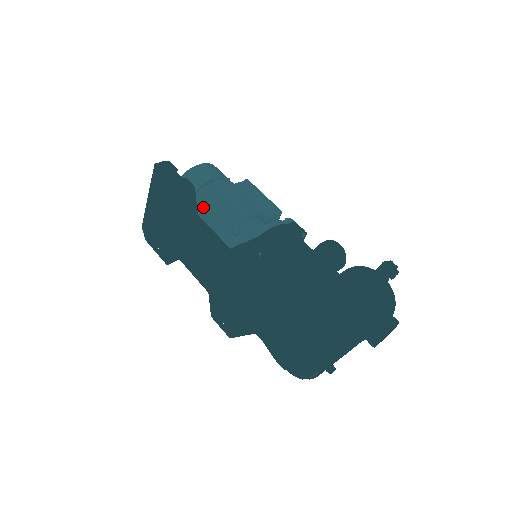
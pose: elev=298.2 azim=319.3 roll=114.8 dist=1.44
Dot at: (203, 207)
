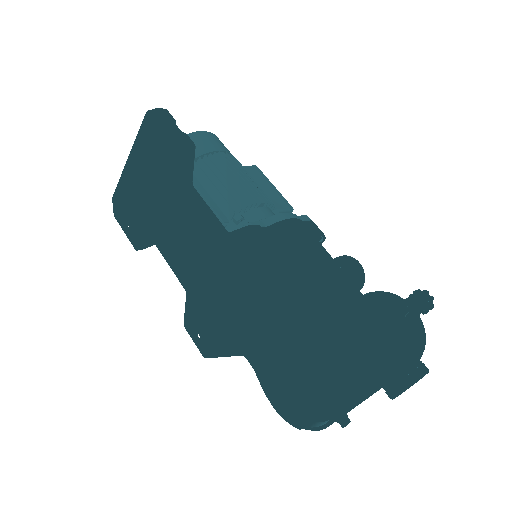
Dot at: (198, 182)
